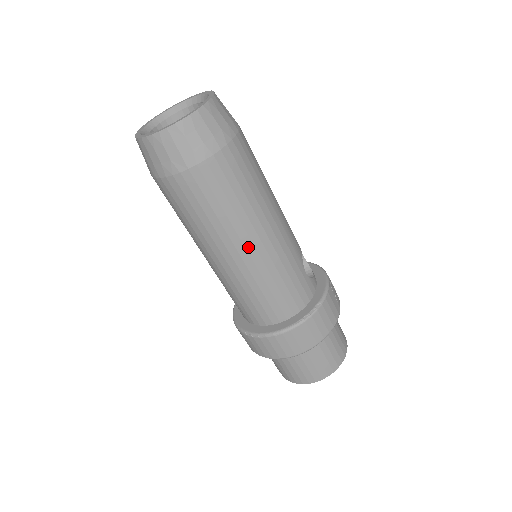
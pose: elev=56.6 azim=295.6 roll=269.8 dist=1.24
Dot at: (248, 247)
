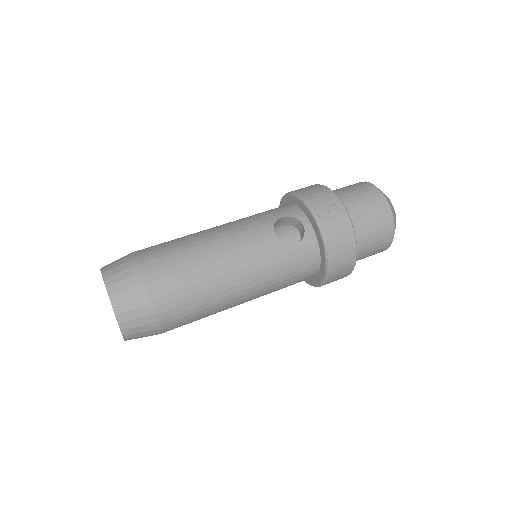
Dot at: (241, 298)
